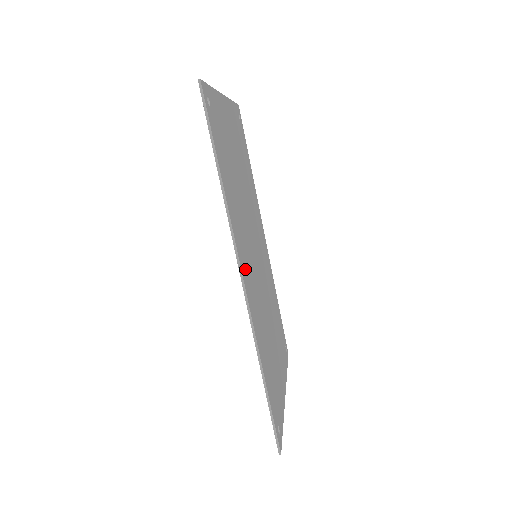
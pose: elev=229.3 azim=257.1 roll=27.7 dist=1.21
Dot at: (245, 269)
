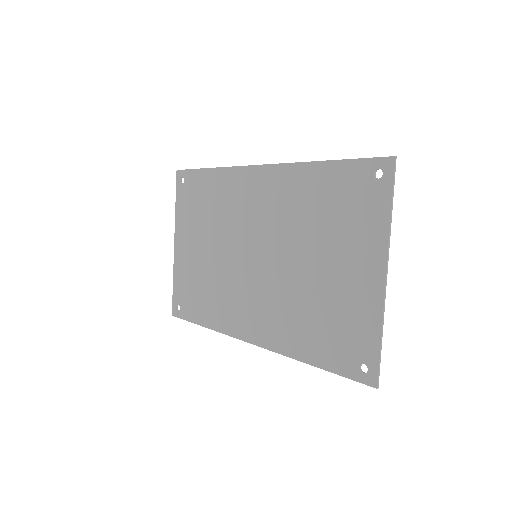
Dot at: (258, 329)
